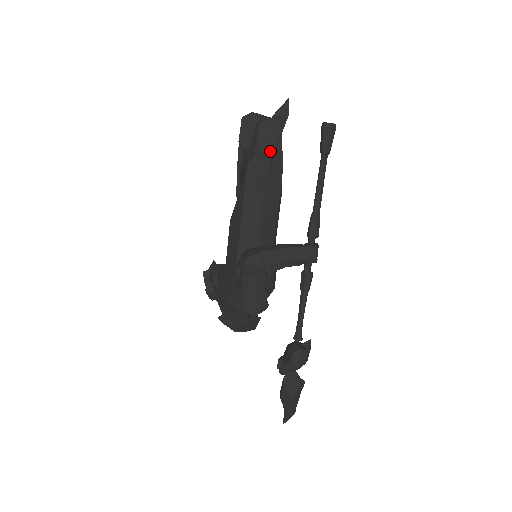
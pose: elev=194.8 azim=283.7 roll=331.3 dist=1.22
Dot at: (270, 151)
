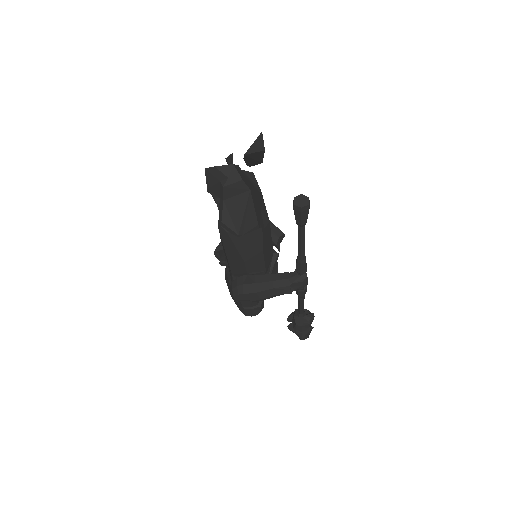
Dot at: (239, 215)
